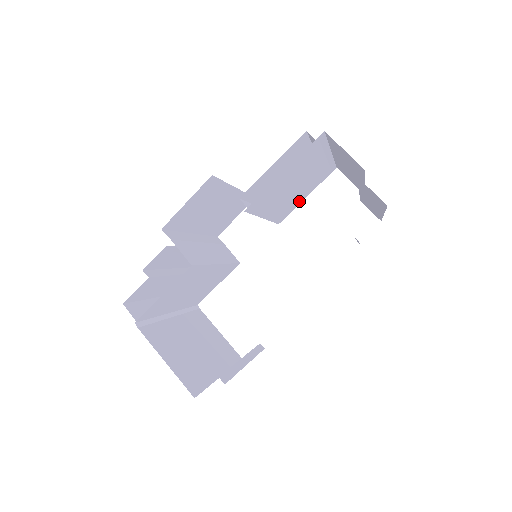
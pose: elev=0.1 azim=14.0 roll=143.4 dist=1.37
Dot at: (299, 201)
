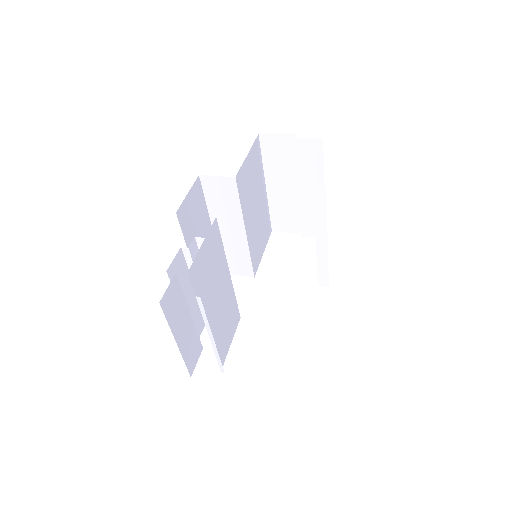
Dot at: (260, 252)
